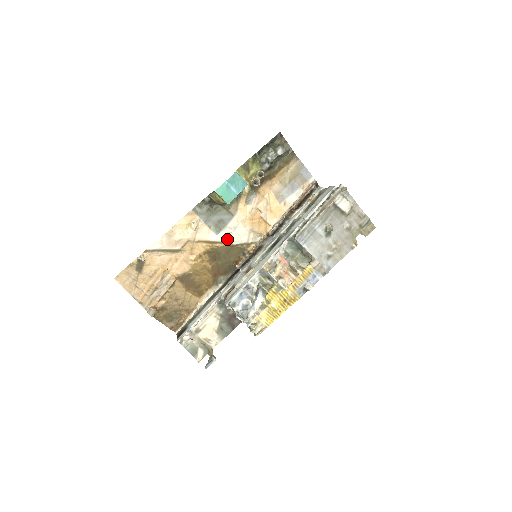
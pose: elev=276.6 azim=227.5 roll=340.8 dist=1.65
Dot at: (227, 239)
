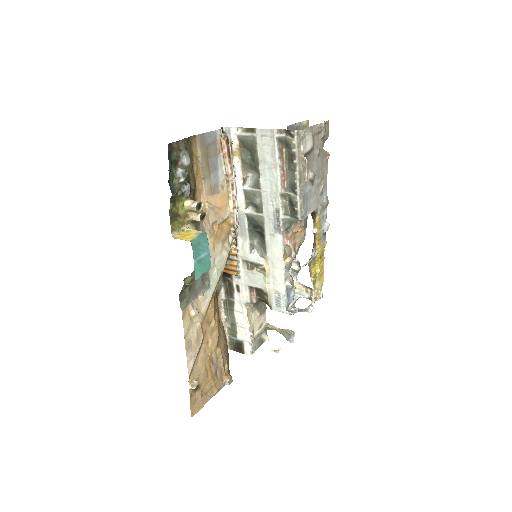
Dot at: (217, 276)
